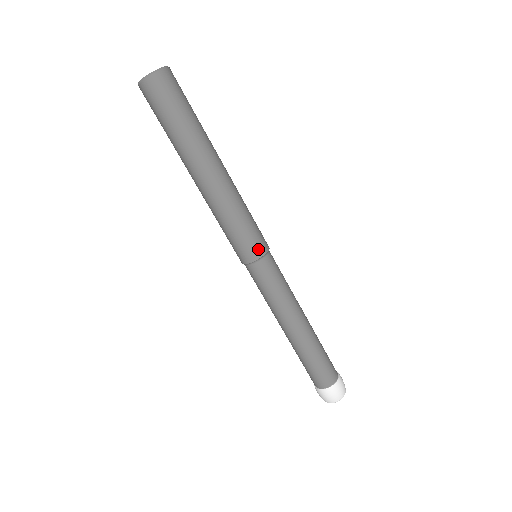
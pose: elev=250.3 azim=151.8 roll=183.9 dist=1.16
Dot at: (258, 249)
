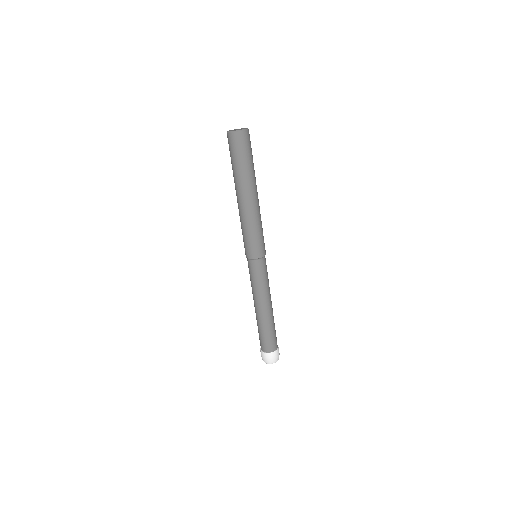
Dot at: (265, 250)
